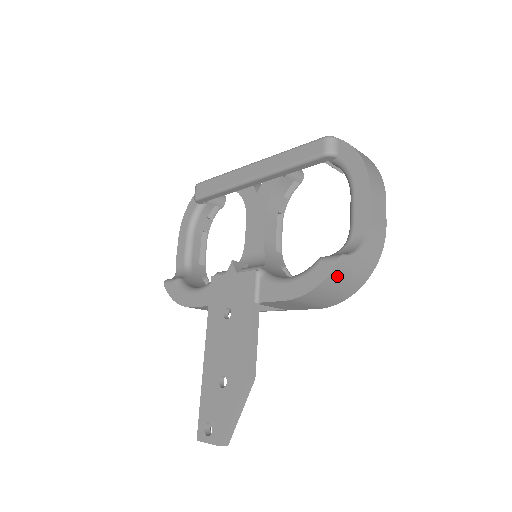
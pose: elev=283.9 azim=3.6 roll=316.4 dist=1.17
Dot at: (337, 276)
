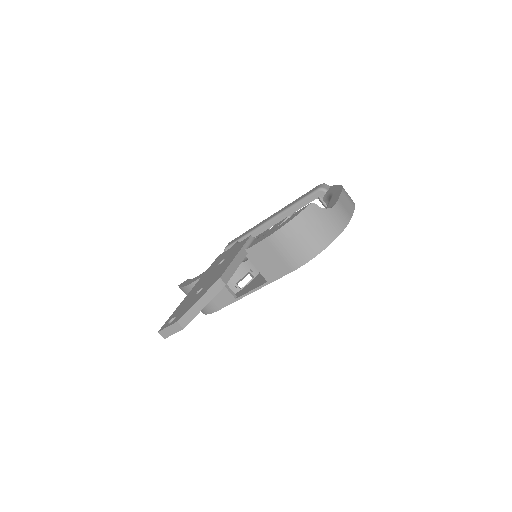
Dot at: (307, 219)
